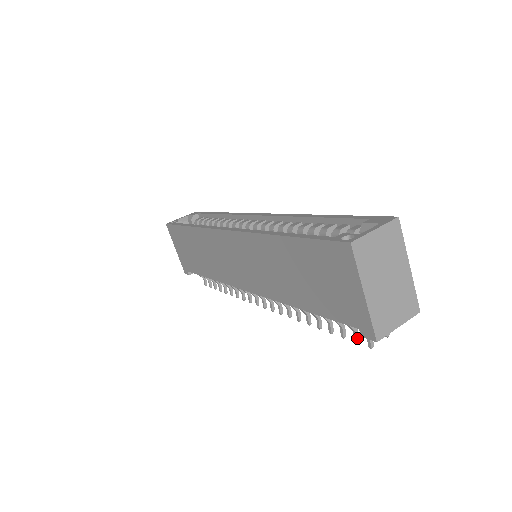
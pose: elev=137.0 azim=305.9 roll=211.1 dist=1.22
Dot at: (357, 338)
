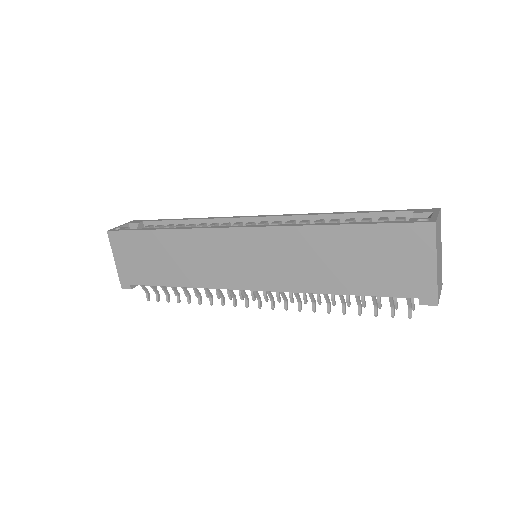
Dot at: (394, 313)
